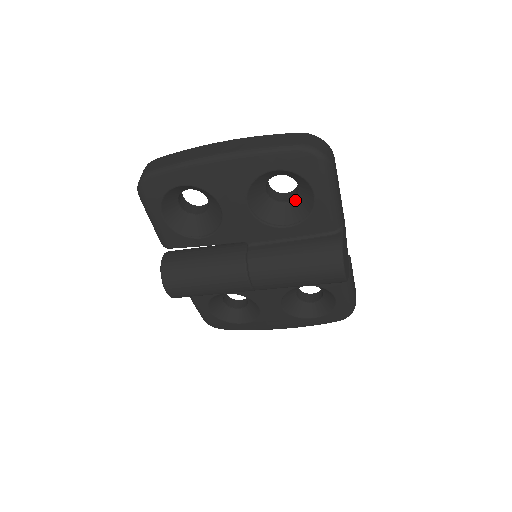
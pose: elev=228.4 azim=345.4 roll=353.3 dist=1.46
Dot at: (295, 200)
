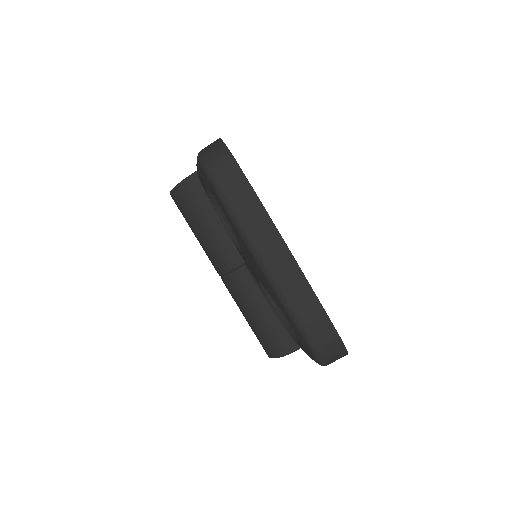
Dot at: occluded
